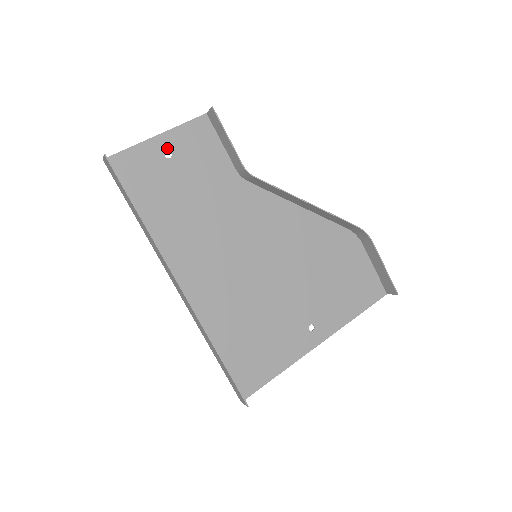
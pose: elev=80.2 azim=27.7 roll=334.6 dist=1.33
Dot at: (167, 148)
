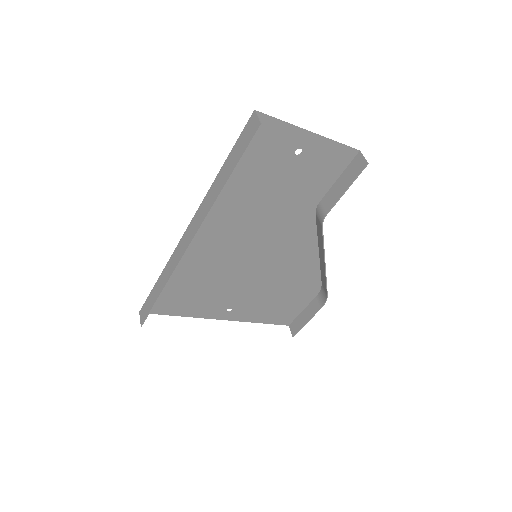
Dot at: (304, 147)
